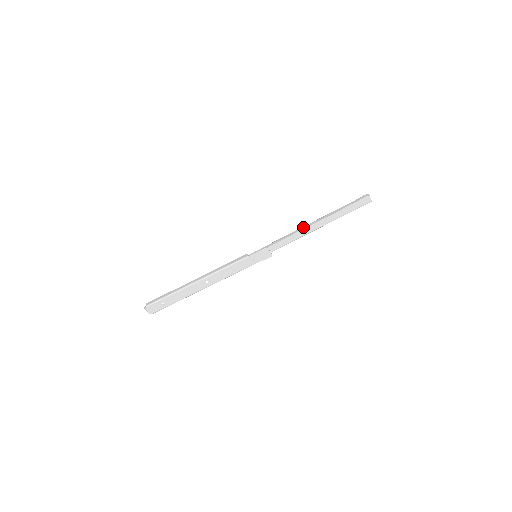
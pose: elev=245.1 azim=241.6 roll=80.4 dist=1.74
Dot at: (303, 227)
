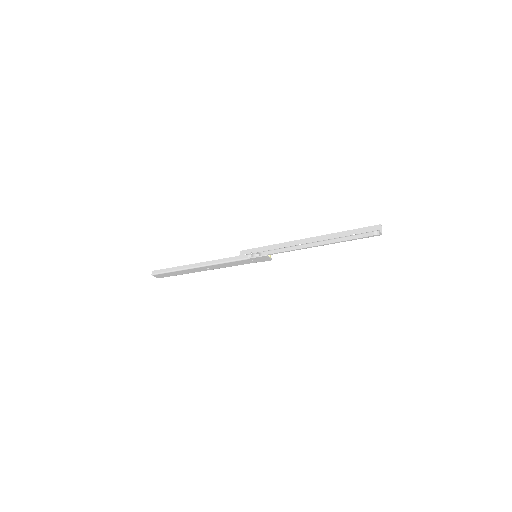
Dot at: (305, 245)
